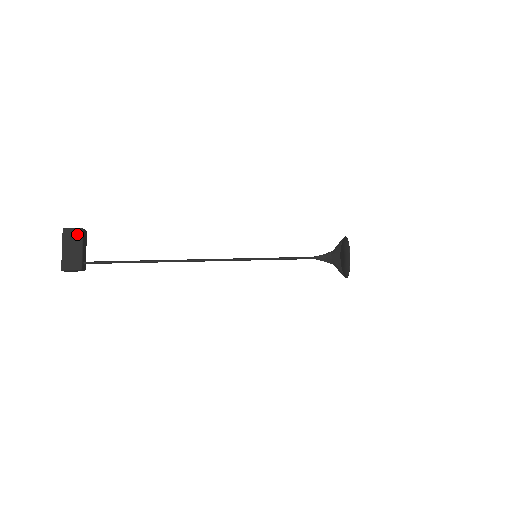
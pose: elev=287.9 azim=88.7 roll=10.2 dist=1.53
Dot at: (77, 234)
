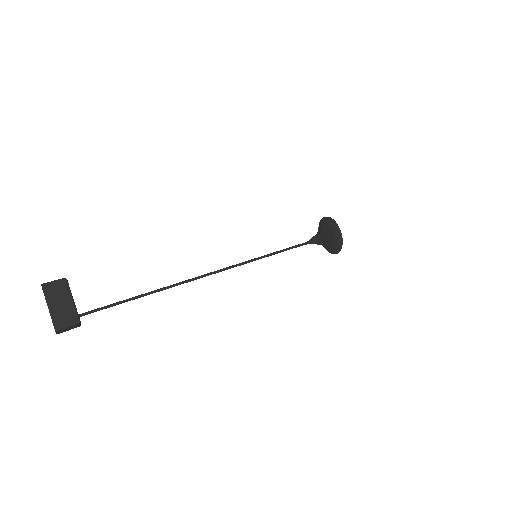
Dot at: (61, 286)
